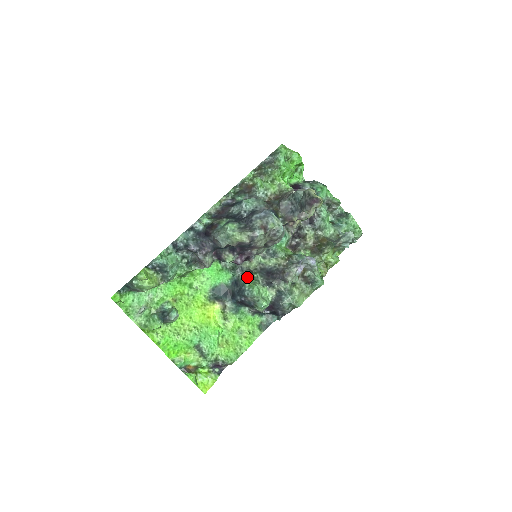
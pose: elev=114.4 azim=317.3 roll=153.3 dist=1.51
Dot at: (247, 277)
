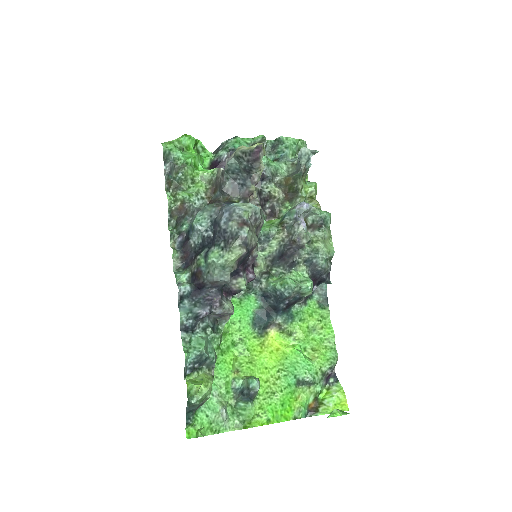
Dot at: (269, 281)
